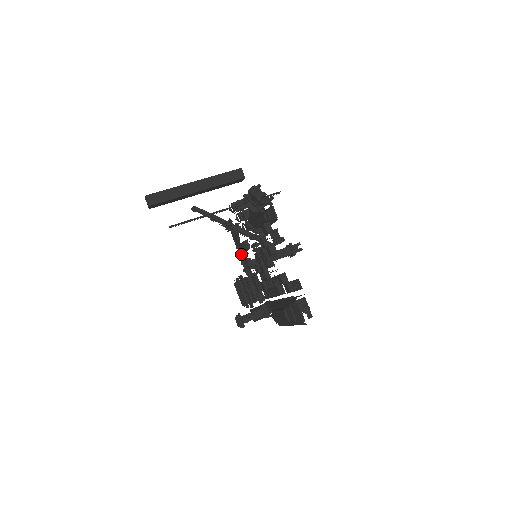
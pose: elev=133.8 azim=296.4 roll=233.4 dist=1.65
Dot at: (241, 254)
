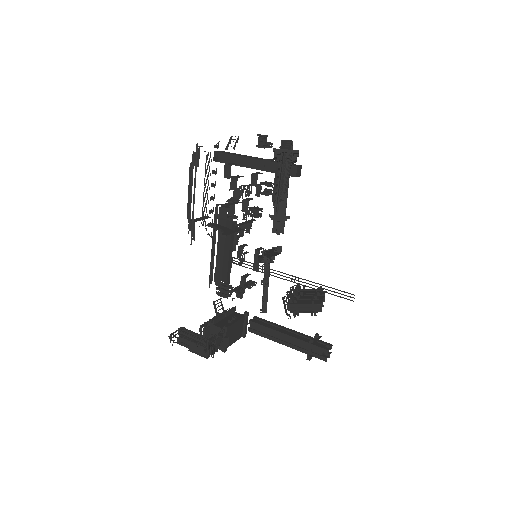
Dot at: (252, 281)
